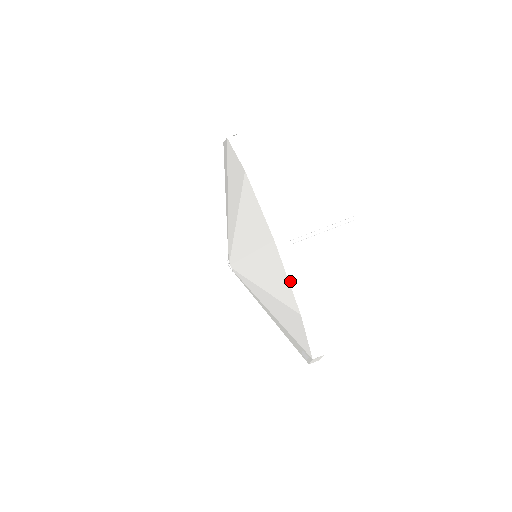
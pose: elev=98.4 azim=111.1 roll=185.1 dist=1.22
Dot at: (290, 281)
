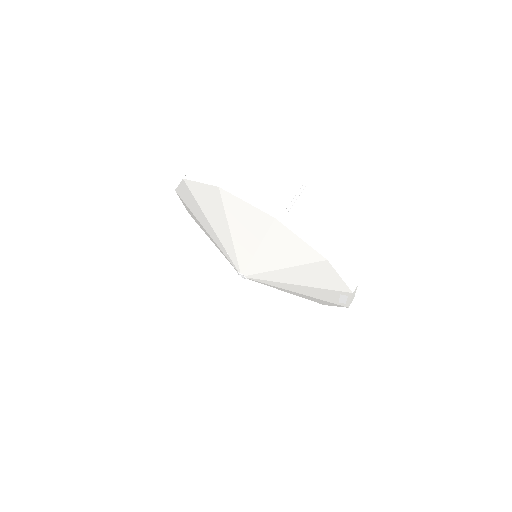
Dot at: (304, 240)
